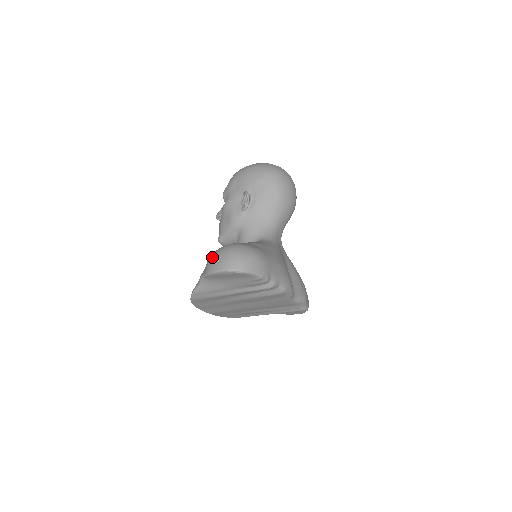
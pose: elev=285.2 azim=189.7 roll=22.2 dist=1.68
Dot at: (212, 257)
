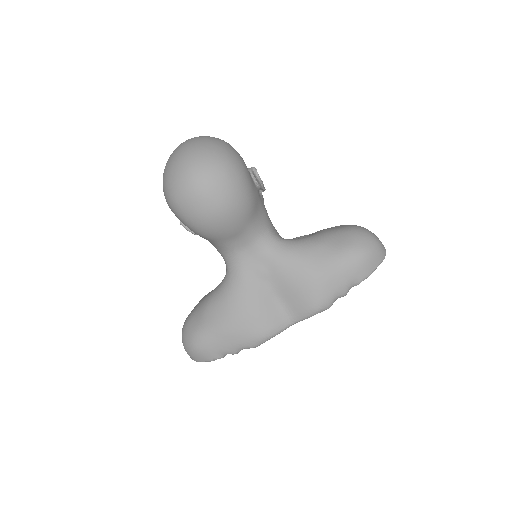
Dot at: occluded
